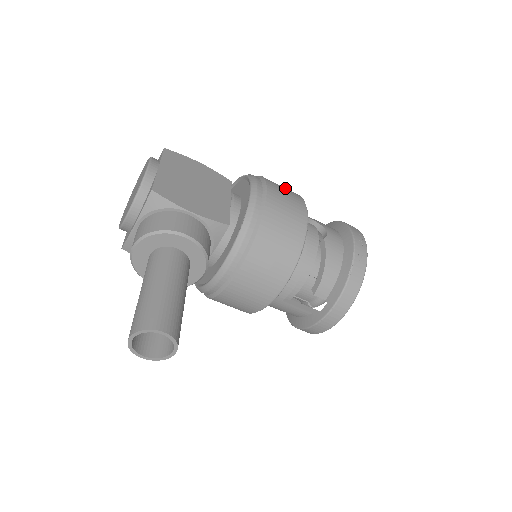
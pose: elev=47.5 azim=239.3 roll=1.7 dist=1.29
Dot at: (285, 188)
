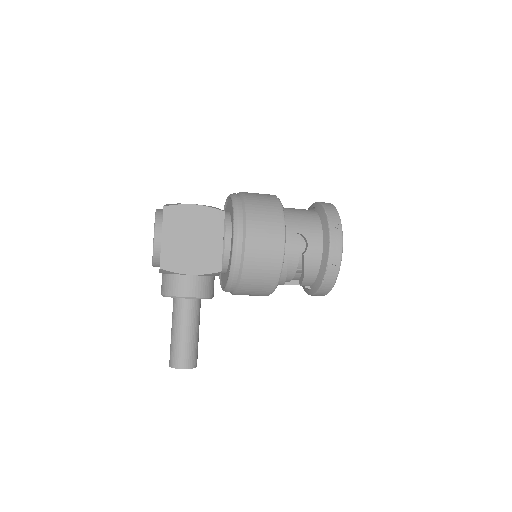
Dot at: (267, 220)
